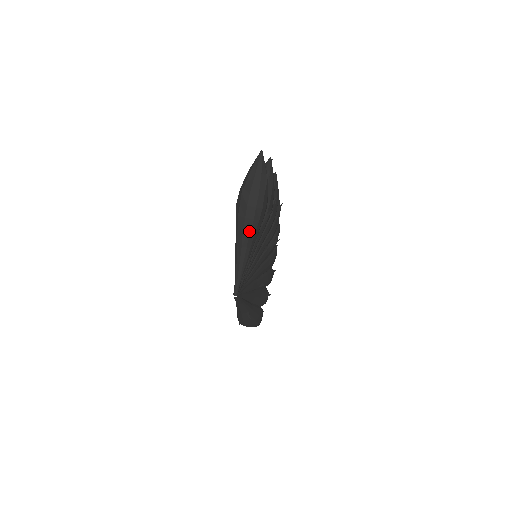
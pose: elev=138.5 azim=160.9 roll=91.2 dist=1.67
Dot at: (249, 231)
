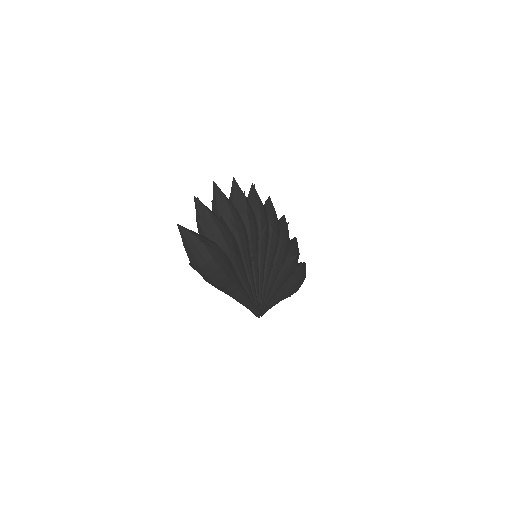
Dot at: (226, 287)
